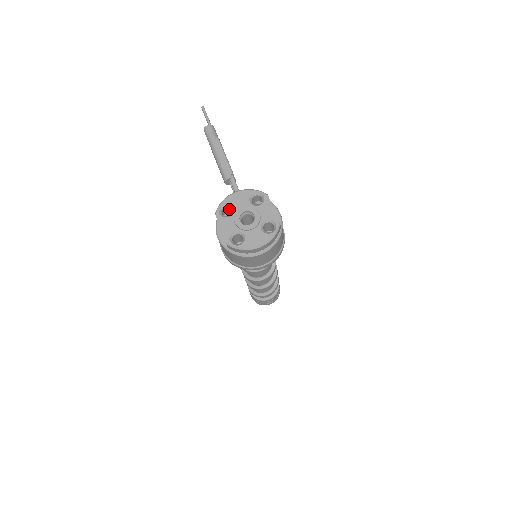
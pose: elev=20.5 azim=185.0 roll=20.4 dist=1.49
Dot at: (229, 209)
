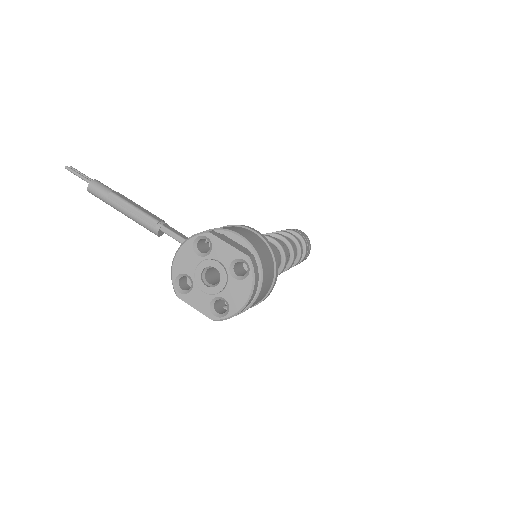
Dot at: occluded
